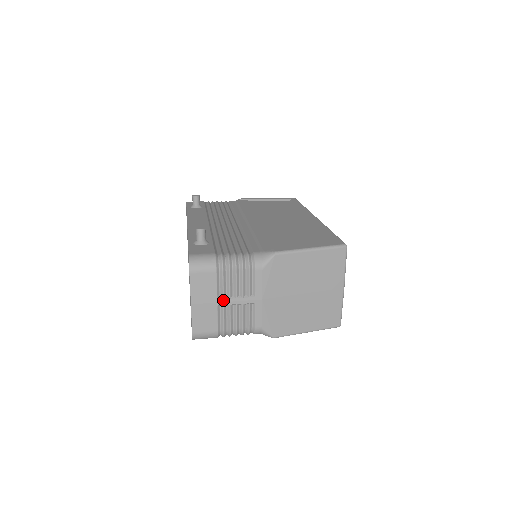
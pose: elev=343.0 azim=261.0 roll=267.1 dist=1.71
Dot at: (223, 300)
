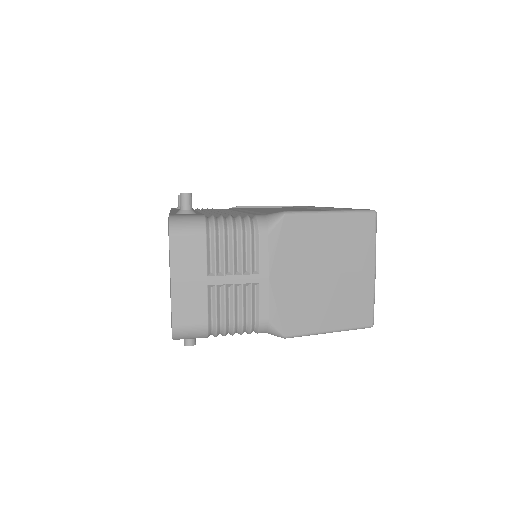
Dot at: (215, 277)
